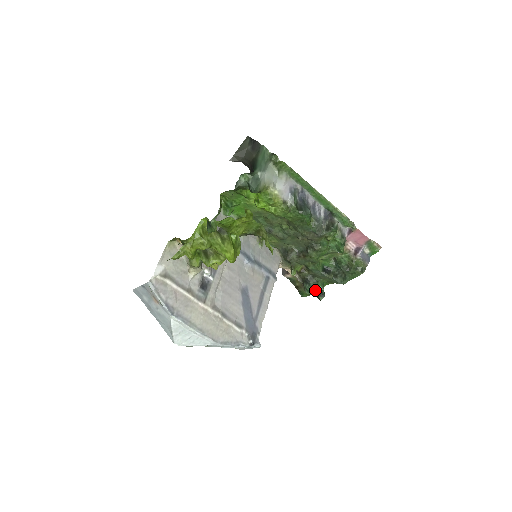
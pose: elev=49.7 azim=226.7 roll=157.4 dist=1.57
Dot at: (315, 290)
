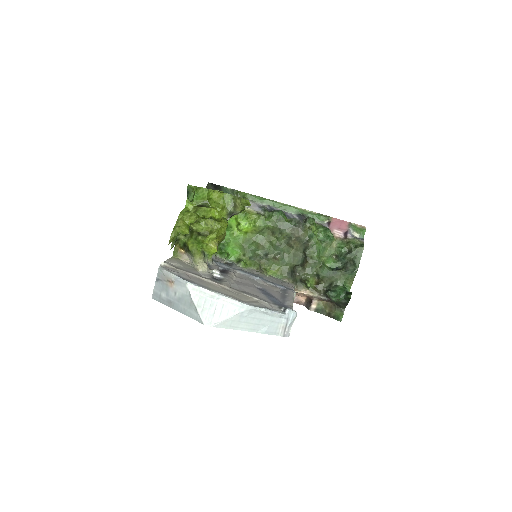
Dot at: (340, 293)
